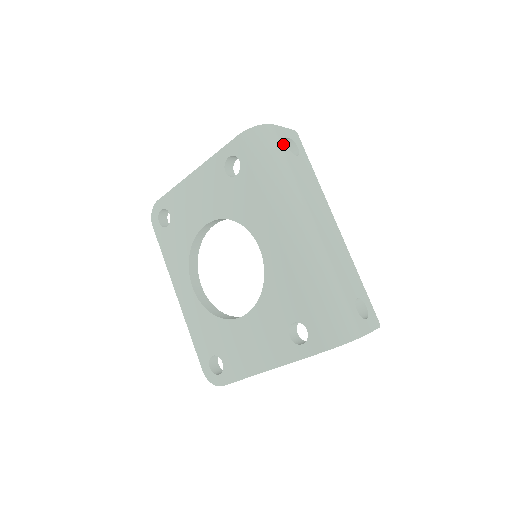
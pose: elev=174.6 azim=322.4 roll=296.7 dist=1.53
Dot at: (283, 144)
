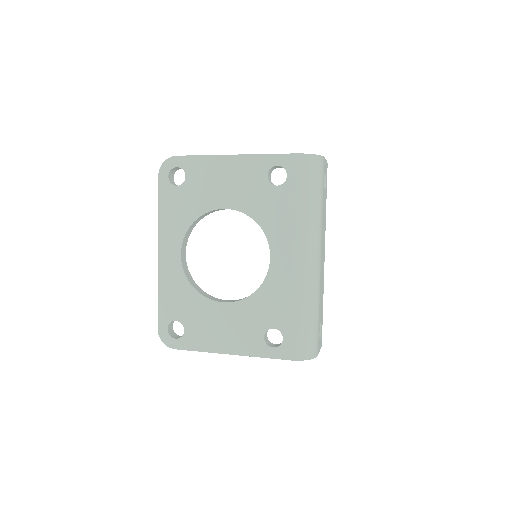
Dot at: occluded
